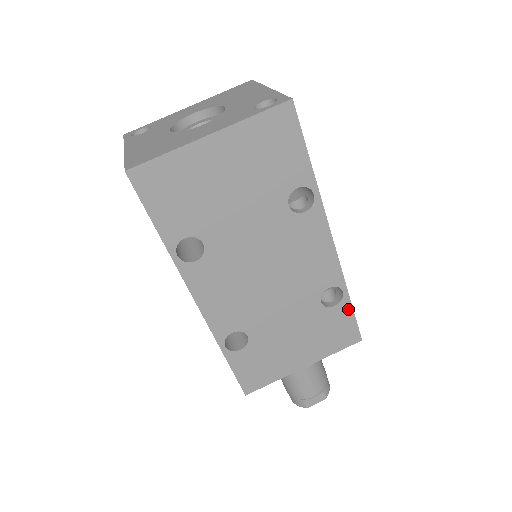
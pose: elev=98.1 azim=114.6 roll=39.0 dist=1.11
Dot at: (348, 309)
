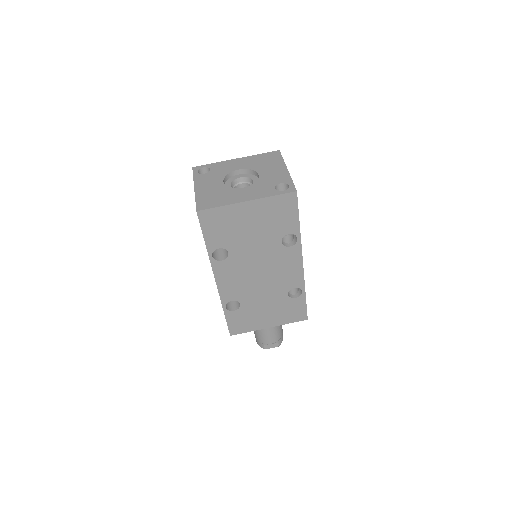
Dot at: (303, 301)
